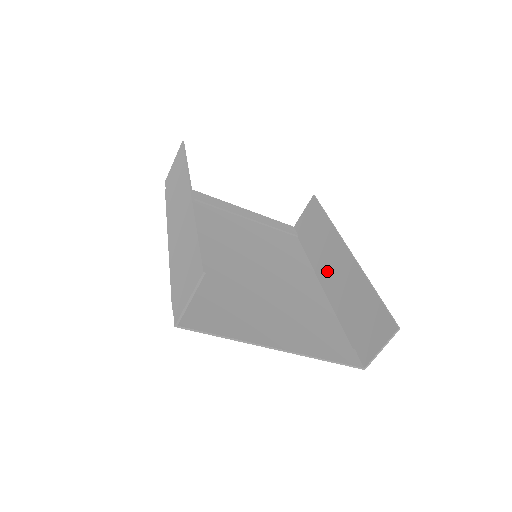
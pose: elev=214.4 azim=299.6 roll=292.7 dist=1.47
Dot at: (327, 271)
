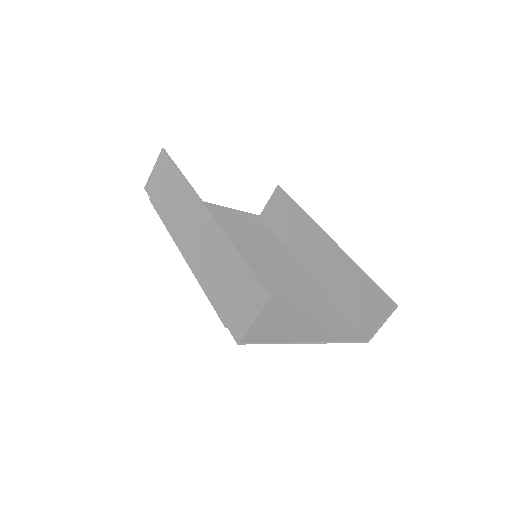
Dot at: (310, 258)
